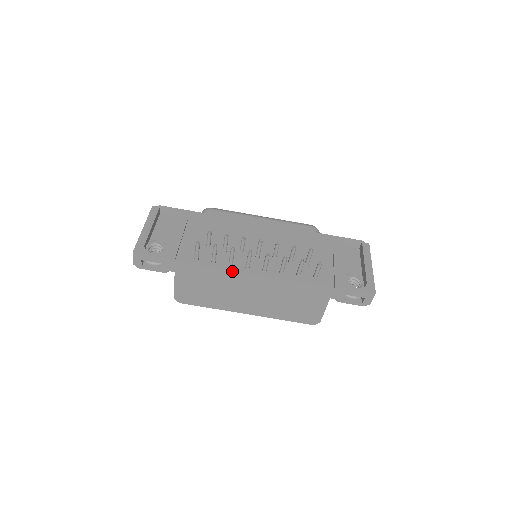
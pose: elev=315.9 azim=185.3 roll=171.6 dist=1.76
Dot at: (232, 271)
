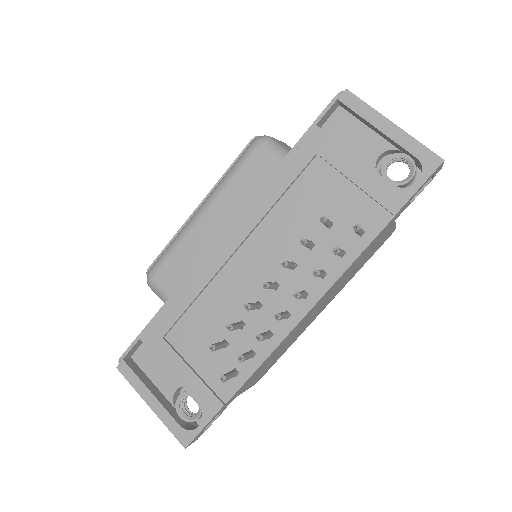
Dot at: (282, 341)
